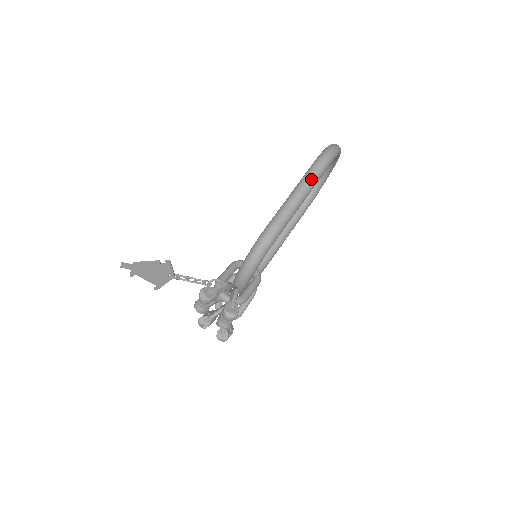
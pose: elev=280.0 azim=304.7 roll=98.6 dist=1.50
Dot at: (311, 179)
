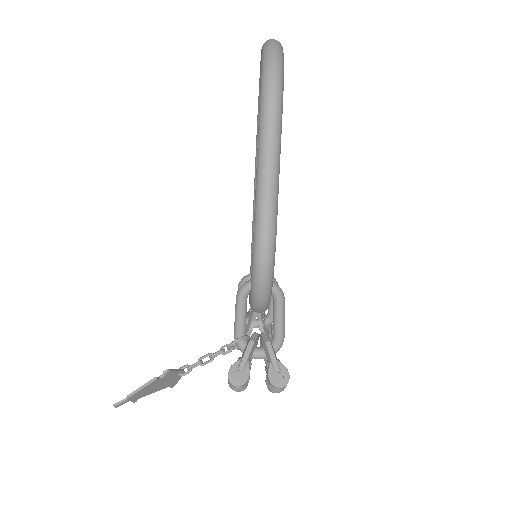
Dot at: (272, 133)
